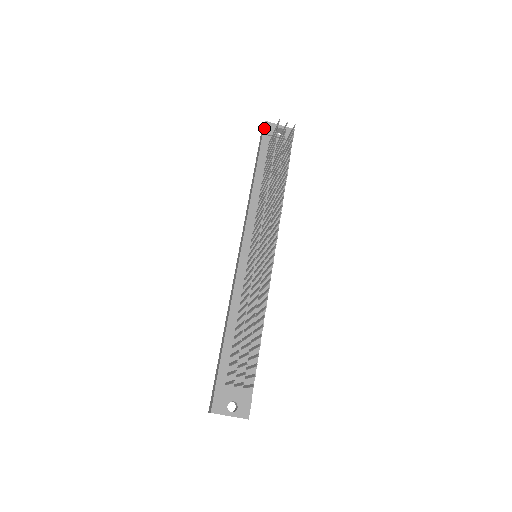
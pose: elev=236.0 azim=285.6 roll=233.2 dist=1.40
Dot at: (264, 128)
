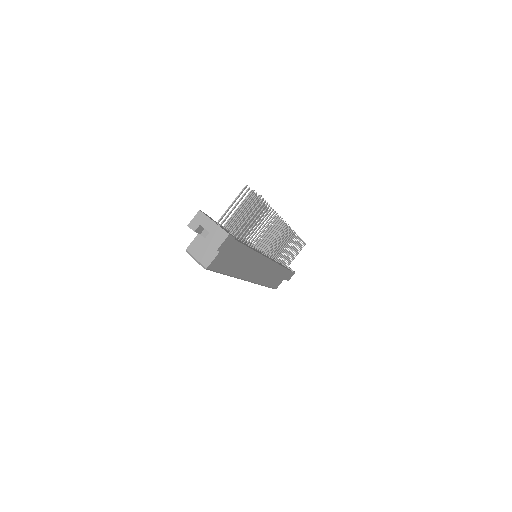
Dot at: occluded
